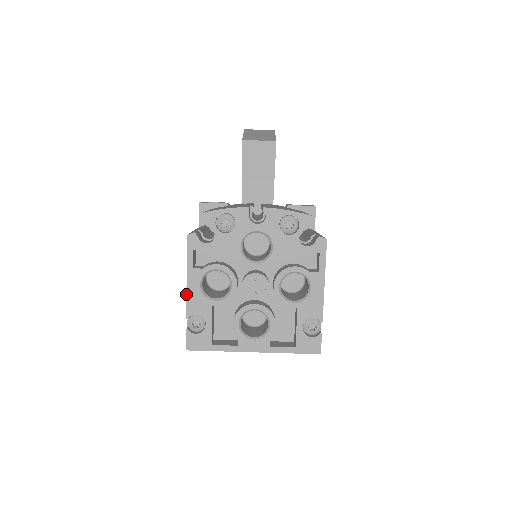
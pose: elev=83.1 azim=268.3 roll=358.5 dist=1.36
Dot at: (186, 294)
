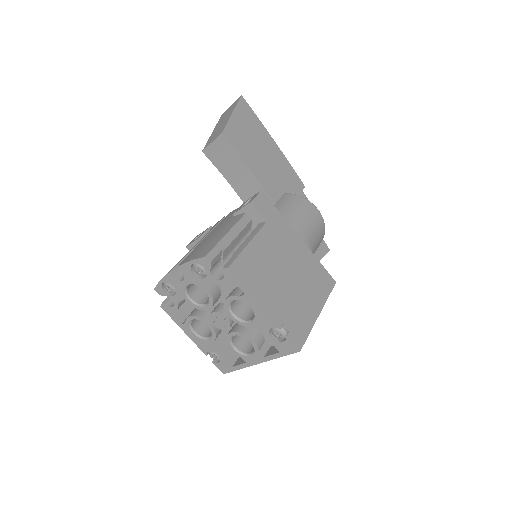
Dot at: occluded
